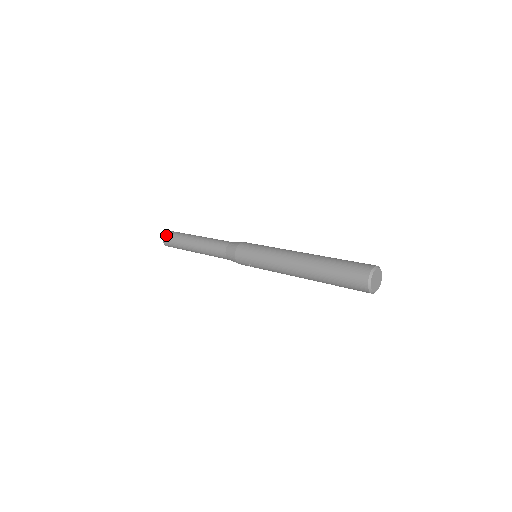
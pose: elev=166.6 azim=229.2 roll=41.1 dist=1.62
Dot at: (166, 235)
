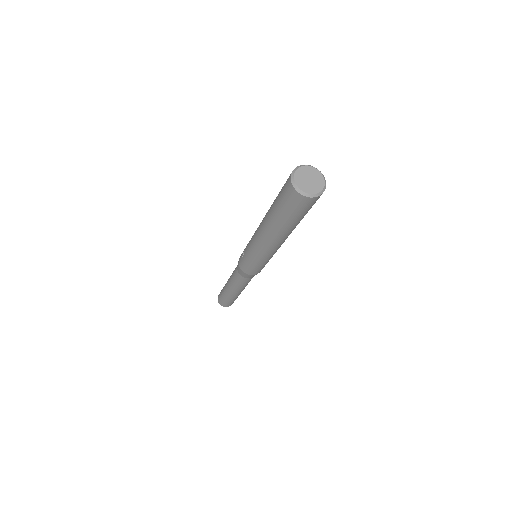
Dot at: occluded
